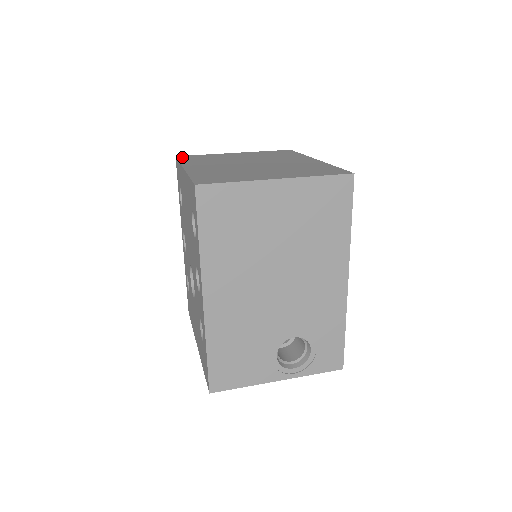
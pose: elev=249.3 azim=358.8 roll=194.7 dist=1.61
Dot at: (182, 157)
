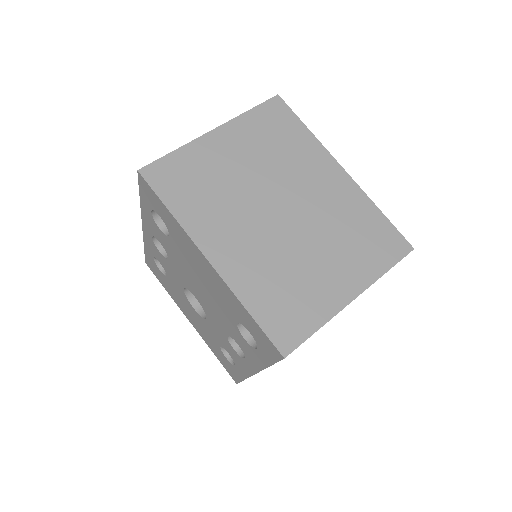
Dot at: (155, 179)
